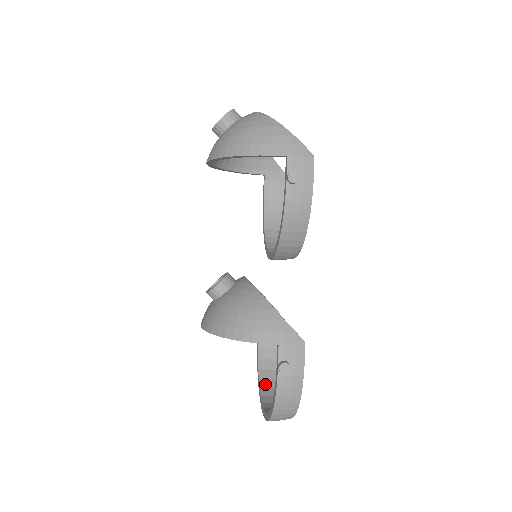
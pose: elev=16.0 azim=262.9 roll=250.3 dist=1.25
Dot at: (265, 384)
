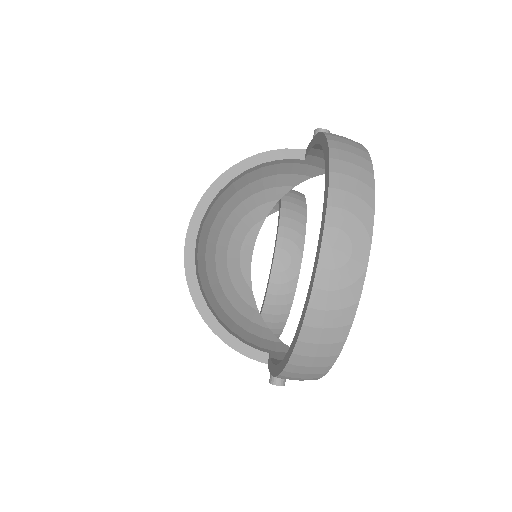
Dot at: occluded
